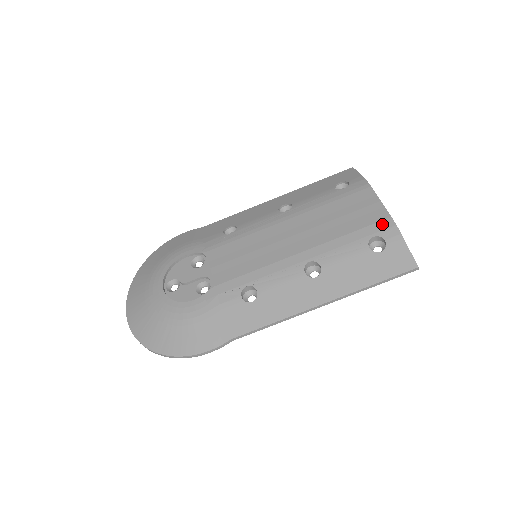
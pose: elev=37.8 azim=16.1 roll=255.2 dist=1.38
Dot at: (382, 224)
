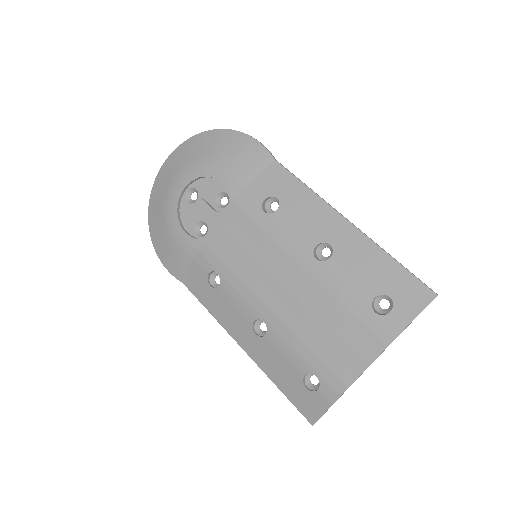
Dot at: (334, 381)
